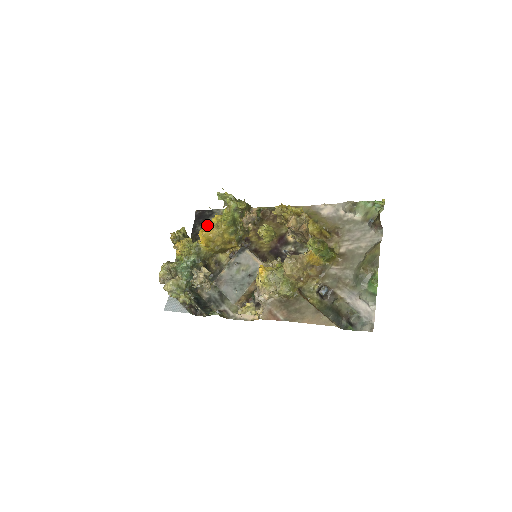
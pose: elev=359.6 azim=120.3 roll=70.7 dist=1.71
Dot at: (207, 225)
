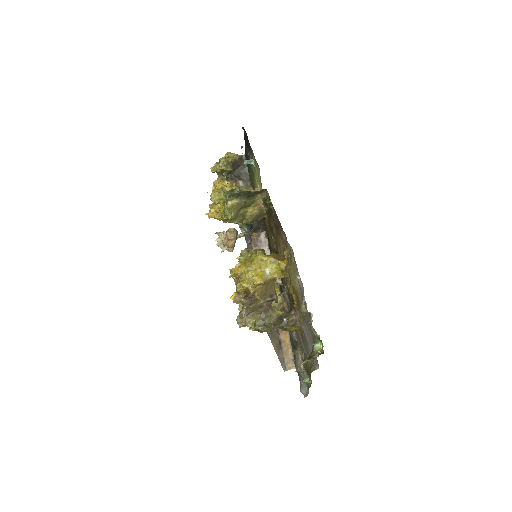
Dot at: (208, 214)
